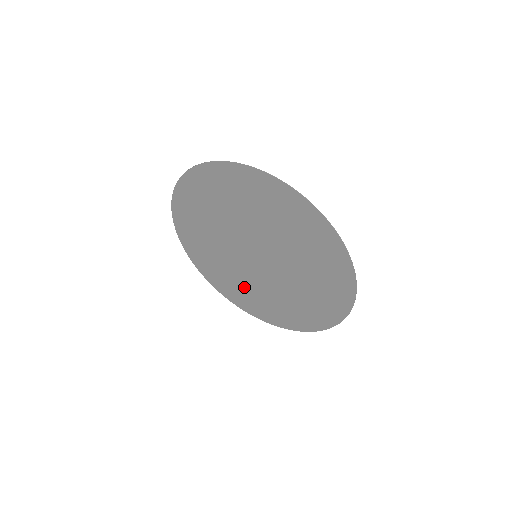
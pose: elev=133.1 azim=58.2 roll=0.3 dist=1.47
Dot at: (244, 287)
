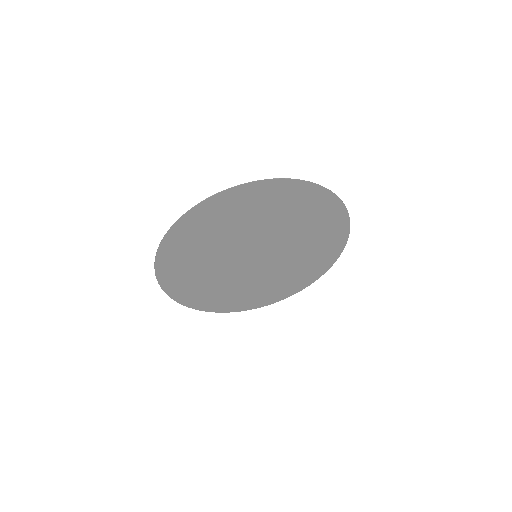
Dot at: (235, 291)
